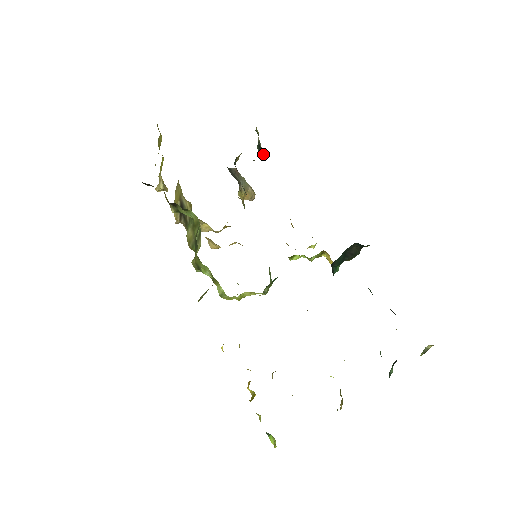
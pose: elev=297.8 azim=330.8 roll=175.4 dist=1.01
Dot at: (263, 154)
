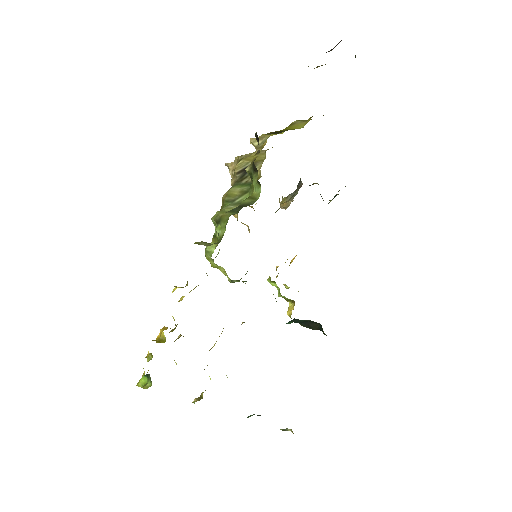
Dot at: occluded
